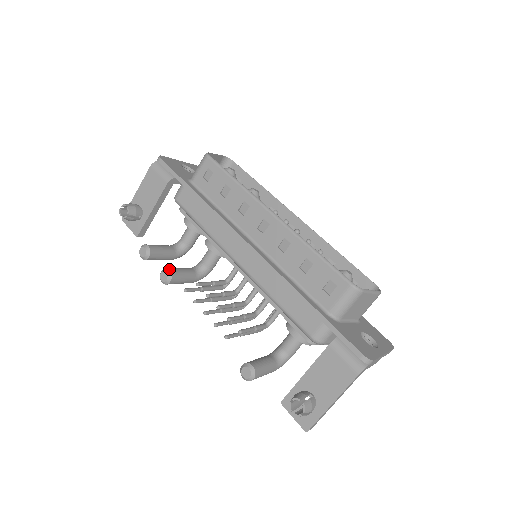
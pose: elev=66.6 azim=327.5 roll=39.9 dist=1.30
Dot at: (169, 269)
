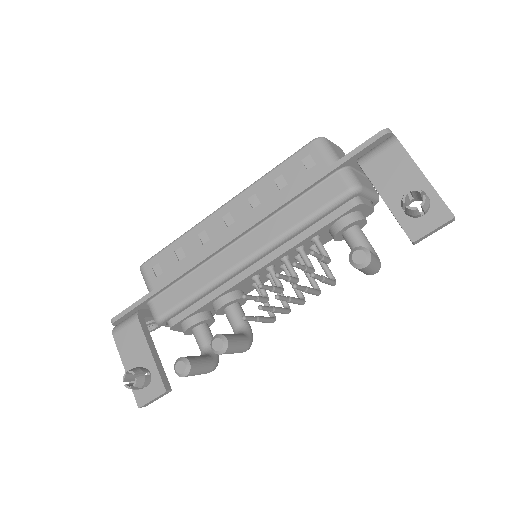
Dot at: (214, 337)
